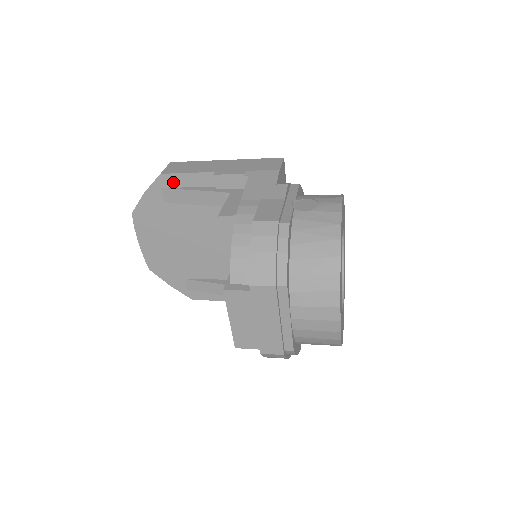
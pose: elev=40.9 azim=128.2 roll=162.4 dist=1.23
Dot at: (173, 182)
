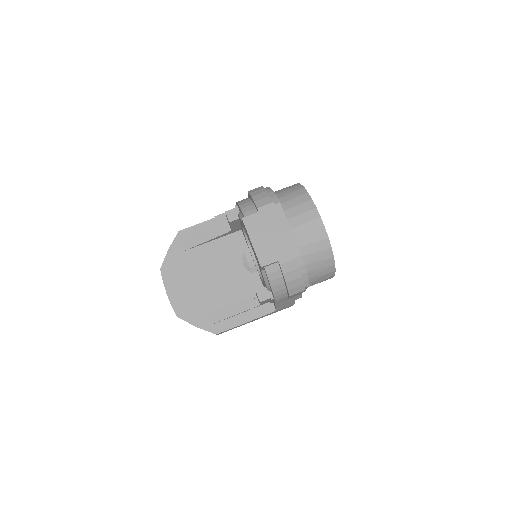
Dot at: (188, 234)
